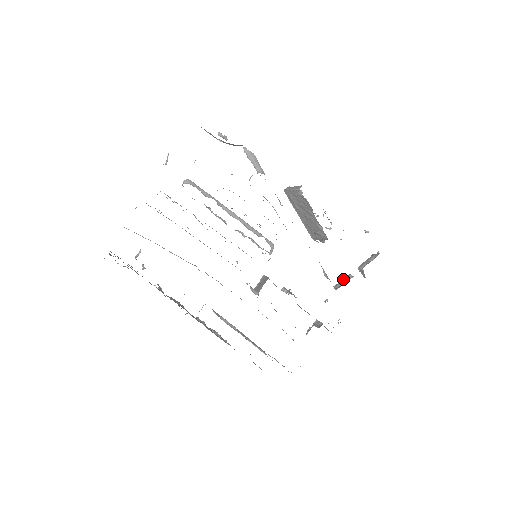
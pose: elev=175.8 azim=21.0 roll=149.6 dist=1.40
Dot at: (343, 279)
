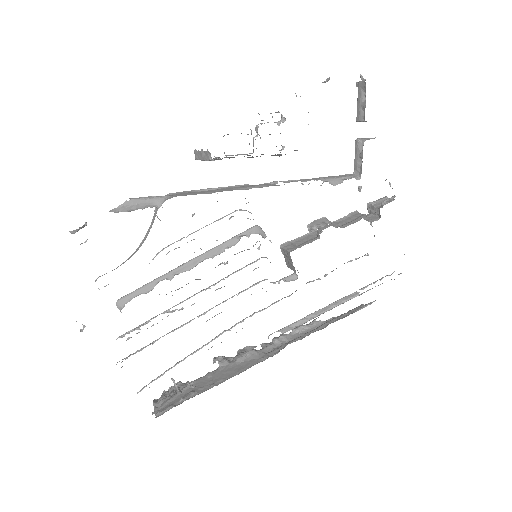
Dot at: (355, 154)
